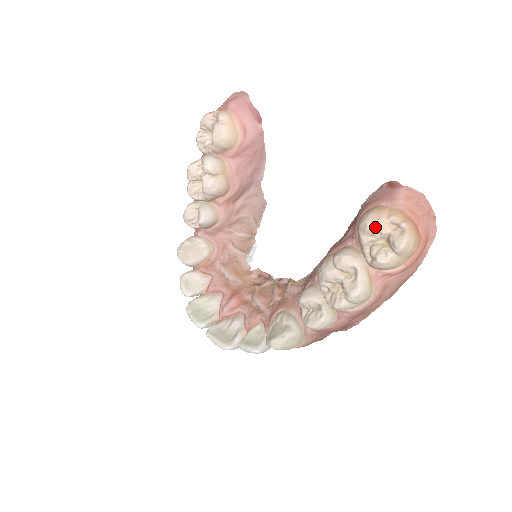
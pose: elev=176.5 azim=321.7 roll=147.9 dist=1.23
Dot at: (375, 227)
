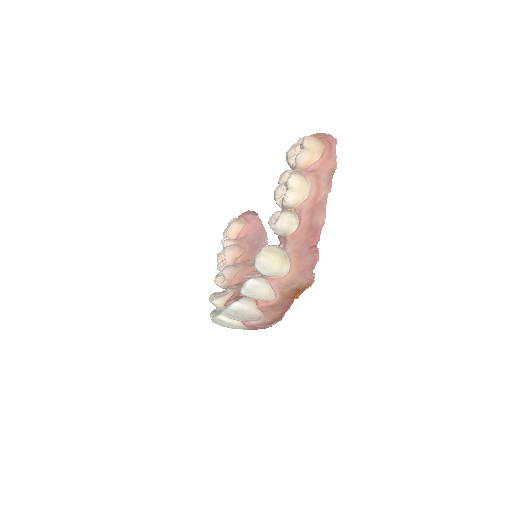
Dot at: (291, 149)
